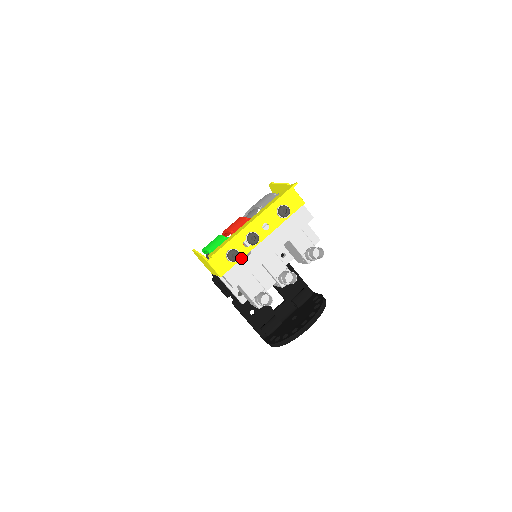
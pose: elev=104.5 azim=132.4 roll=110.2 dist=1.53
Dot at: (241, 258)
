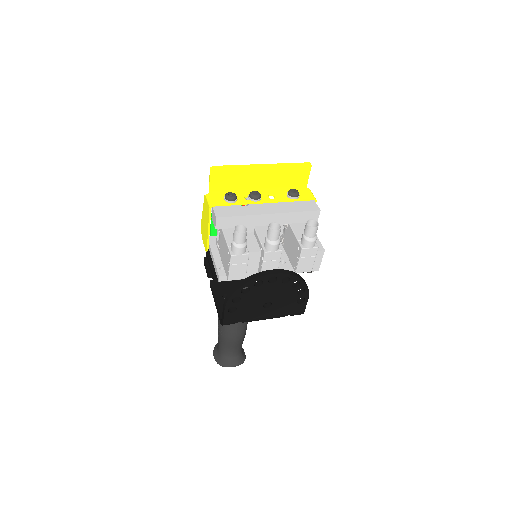
Dot at: (236, 203)
